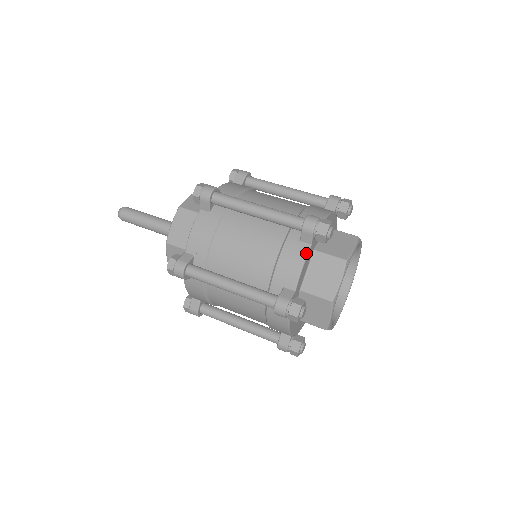
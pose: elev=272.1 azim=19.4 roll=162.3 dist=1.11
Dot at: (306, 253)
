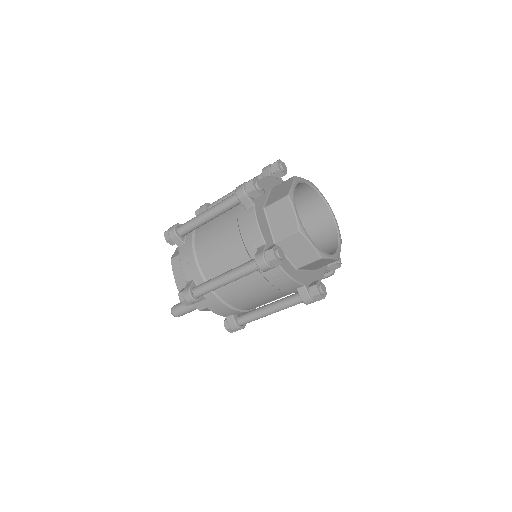
Dot at: (254, 212)
